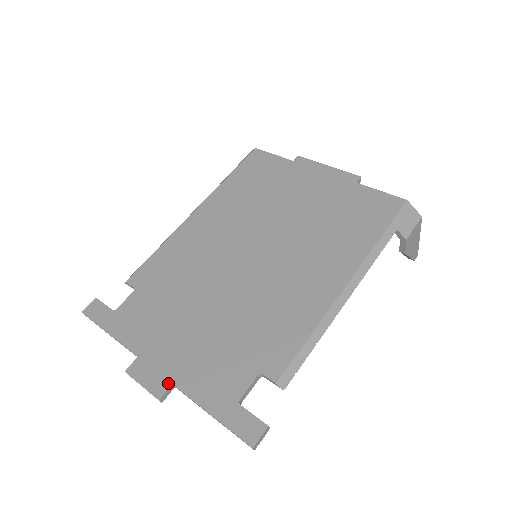
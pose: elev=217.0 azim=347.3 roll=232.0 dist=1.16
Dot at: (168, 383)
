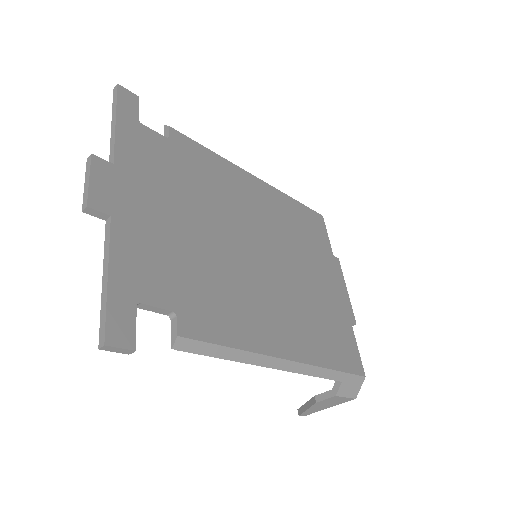
Dot at: (110, 210)
